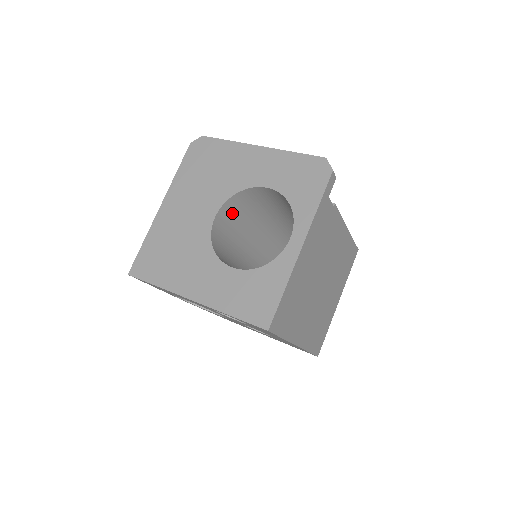
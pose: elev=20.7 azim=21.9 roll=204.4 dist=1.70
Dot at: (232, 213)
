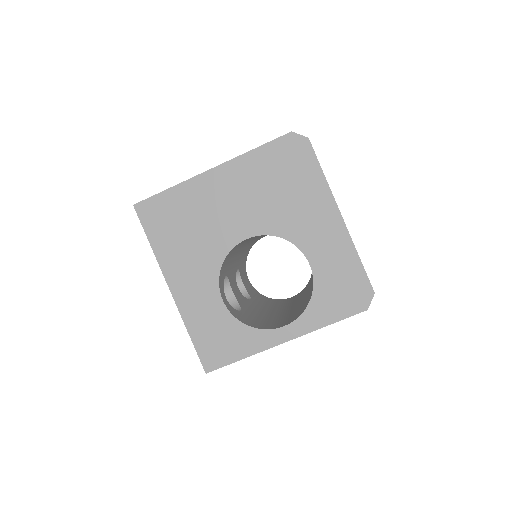
Dot at: occluded
